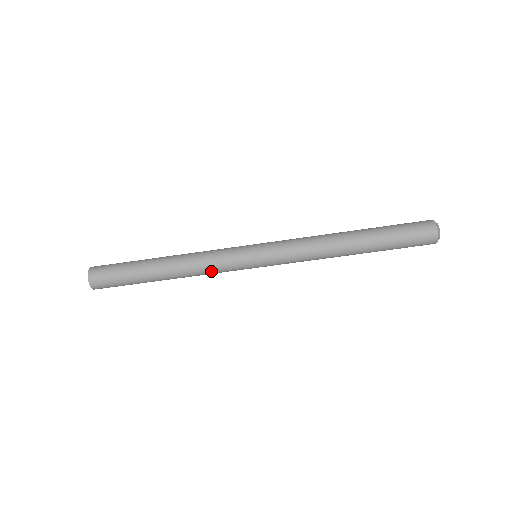
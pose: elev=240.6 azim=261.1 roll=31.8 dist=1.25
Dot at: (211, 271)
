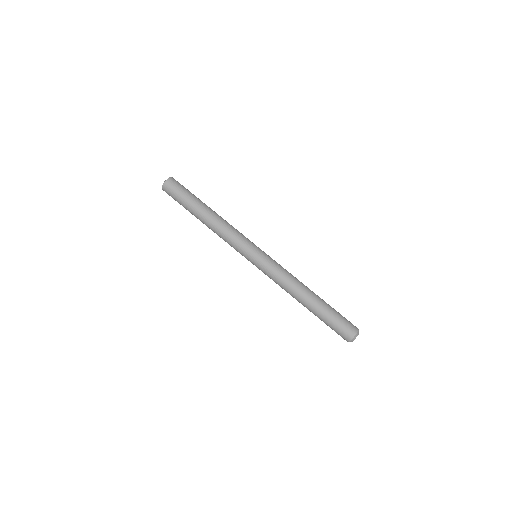
Dot at: (228, 239)
